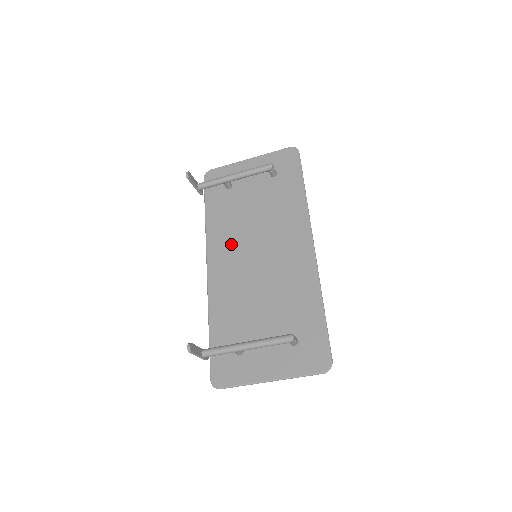
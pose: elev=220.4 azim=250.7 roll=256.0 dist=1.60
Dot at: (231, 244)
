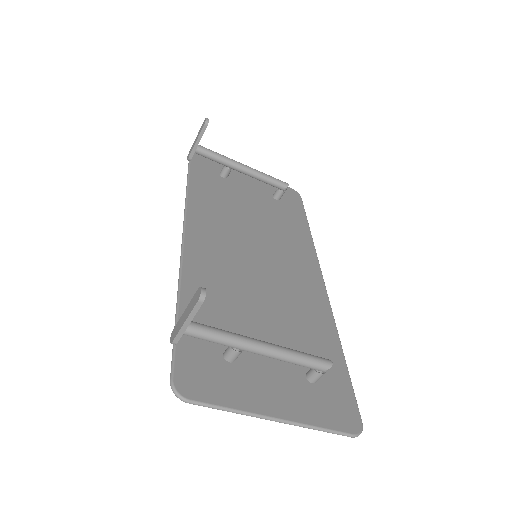
Dot at: (223, 226)
